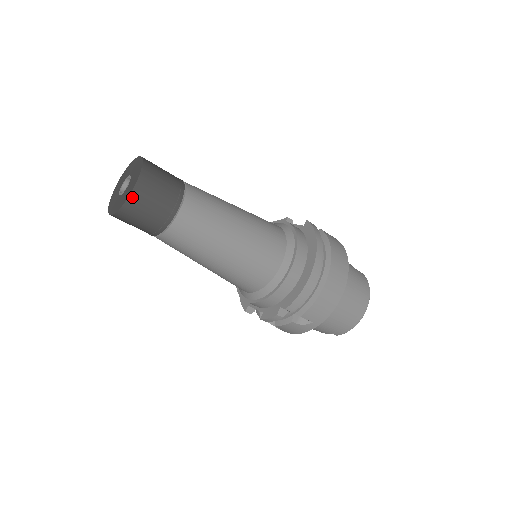
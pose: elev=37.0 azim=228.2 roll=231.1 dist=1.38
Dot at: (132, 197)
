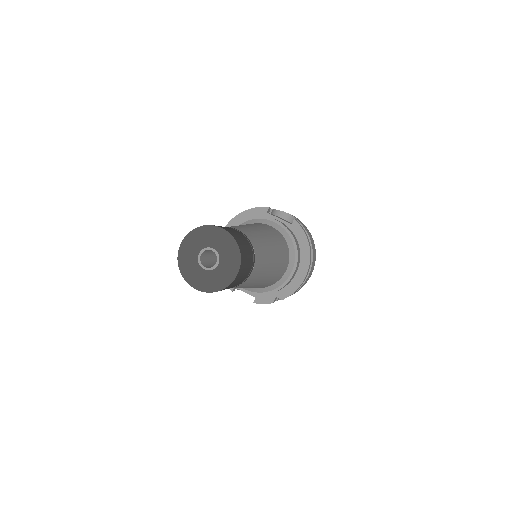
Dot at: (233, 282)
